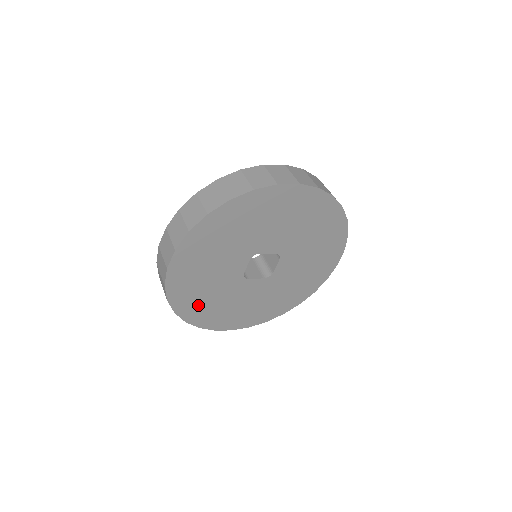
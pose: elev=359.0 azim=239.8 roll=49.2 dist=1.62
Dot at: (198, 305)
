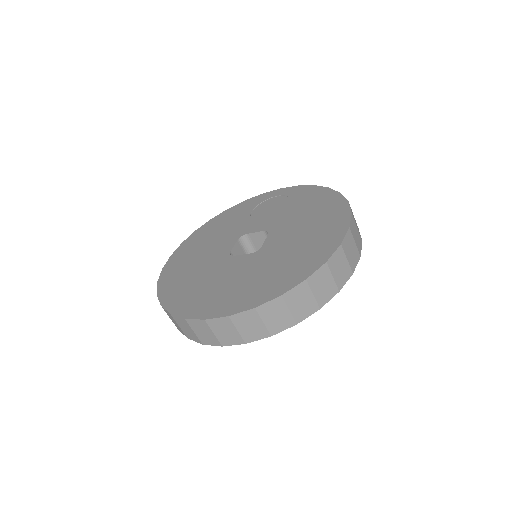
Dot at: occluded
